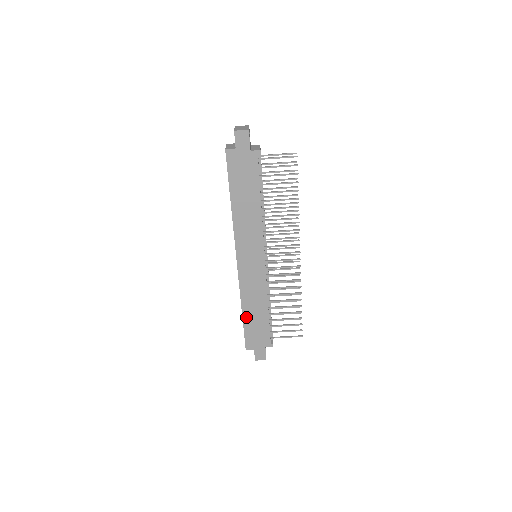
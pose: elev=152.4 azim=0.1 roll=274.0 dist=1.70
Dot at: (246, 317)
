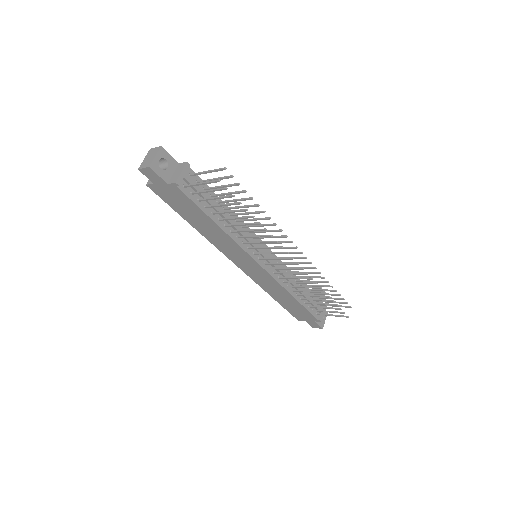
Dot at: (279, 301)
